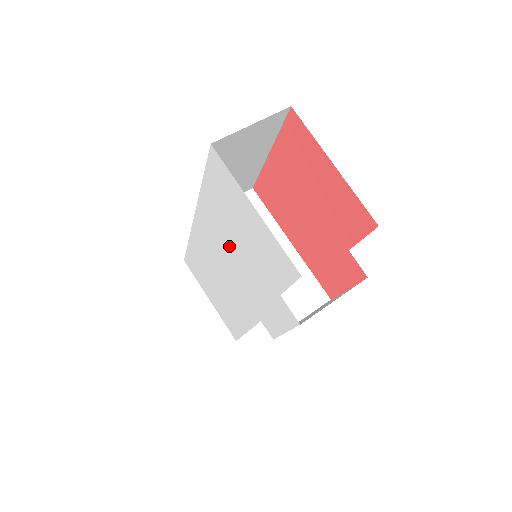
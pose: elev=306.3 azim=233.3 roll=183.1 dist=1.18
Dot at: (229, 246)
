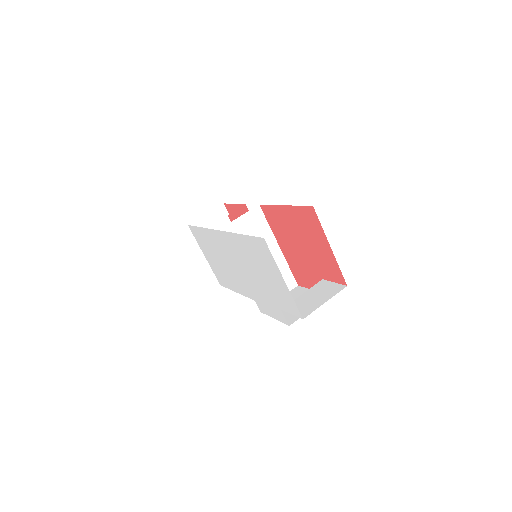
Dot at: (248, 266)
